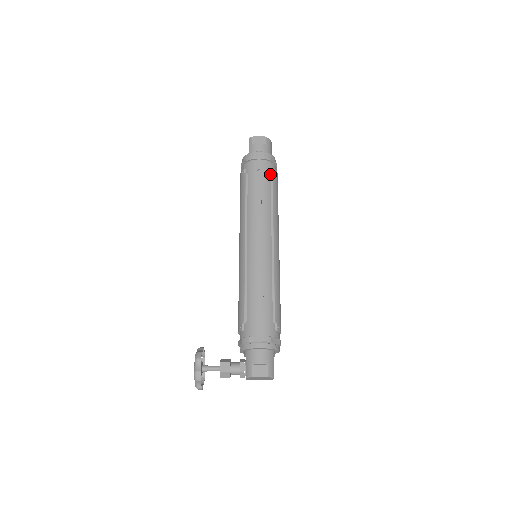
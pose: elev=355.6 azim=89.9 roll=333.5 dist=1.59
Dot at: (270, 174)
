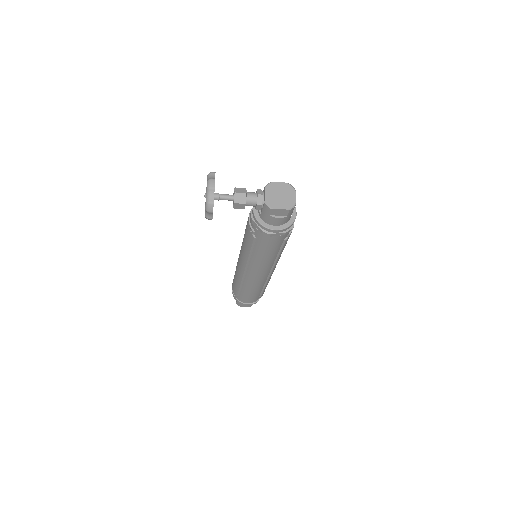
Dot at: occluded
